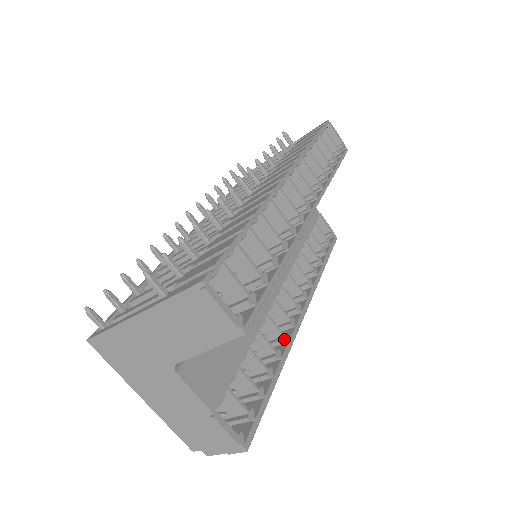
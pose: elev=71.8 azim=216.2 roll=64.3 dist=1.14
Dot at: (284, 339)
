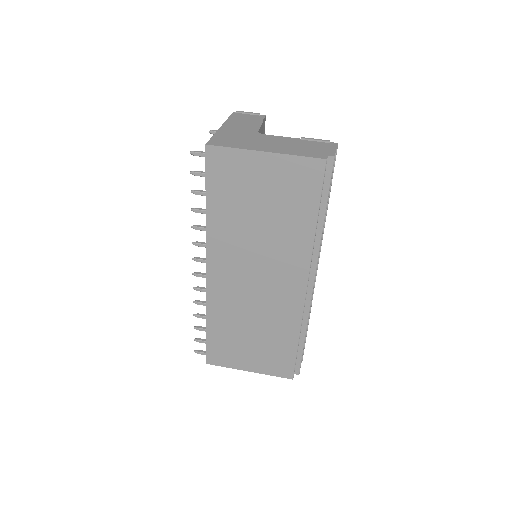
Dot at: occluded
